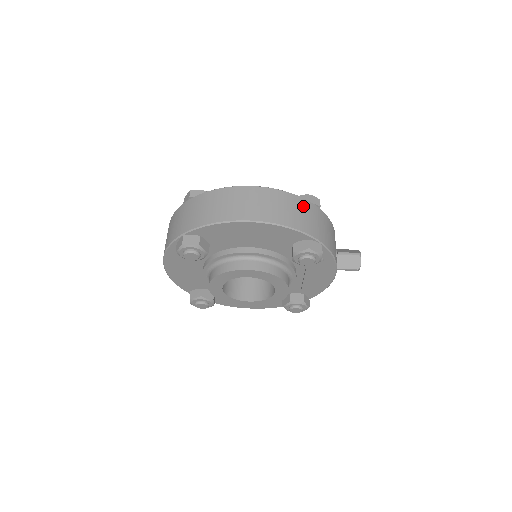
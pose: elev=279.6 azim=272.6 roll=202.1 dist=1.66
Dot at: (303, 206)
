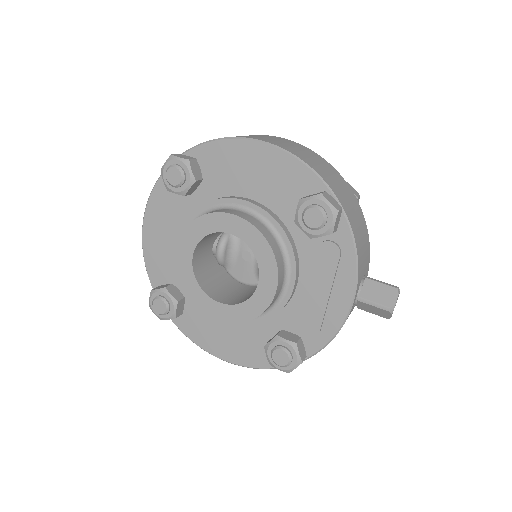
Dot at: (334, 173)
